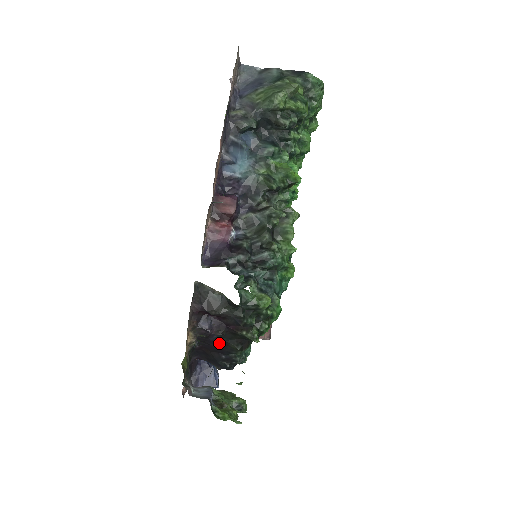
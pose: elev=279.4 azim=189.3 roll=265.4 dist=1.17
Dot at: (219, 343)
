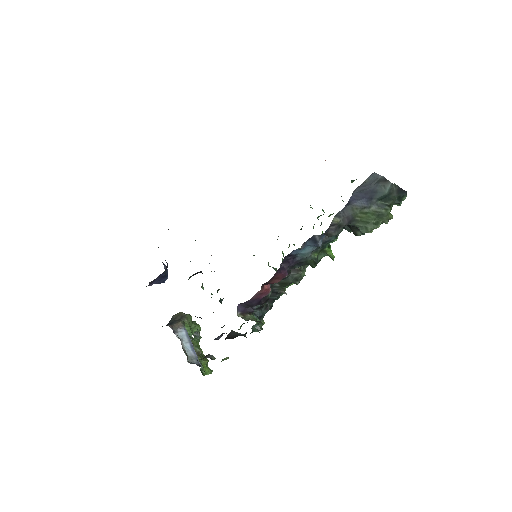
Dot at: occluded
